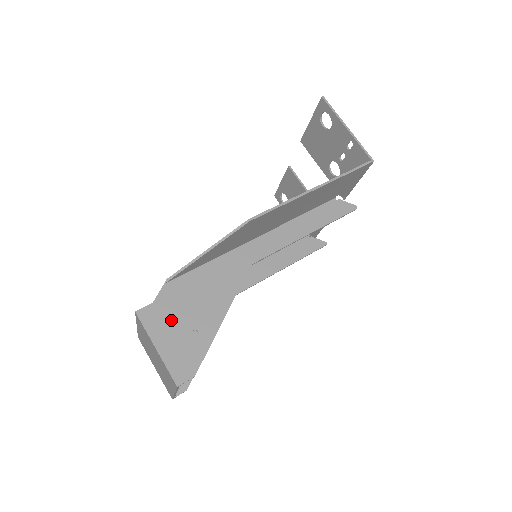
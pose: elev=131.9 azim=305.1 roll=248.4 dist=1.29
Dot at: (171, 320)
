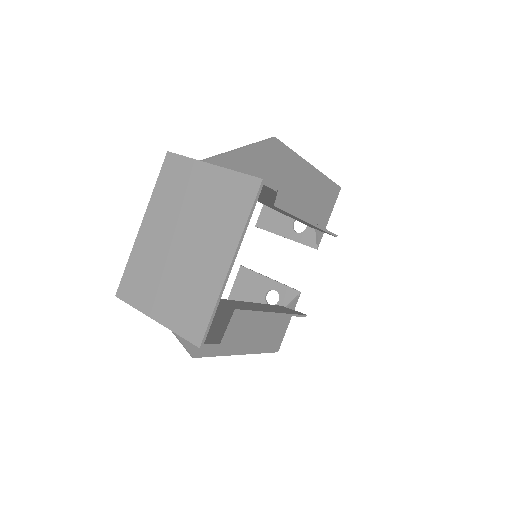
Dot at: occluded
